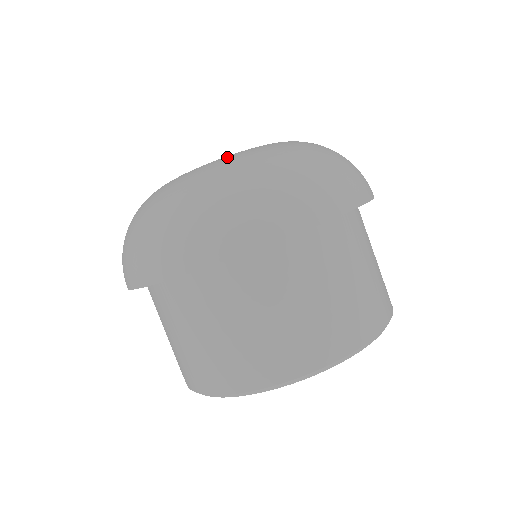
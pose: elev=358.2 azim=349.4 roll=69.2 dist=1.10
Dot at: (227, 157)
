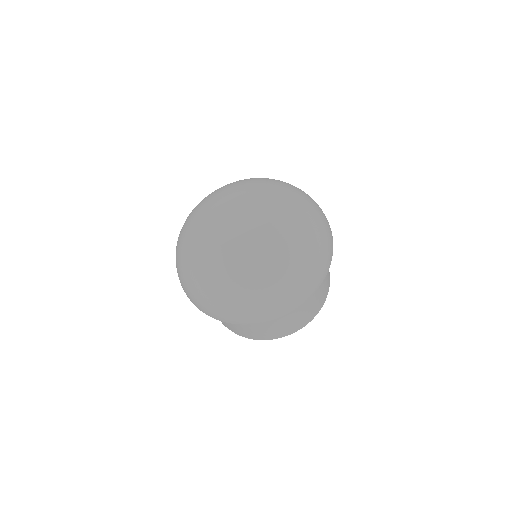
Dot at: (284, 231)
